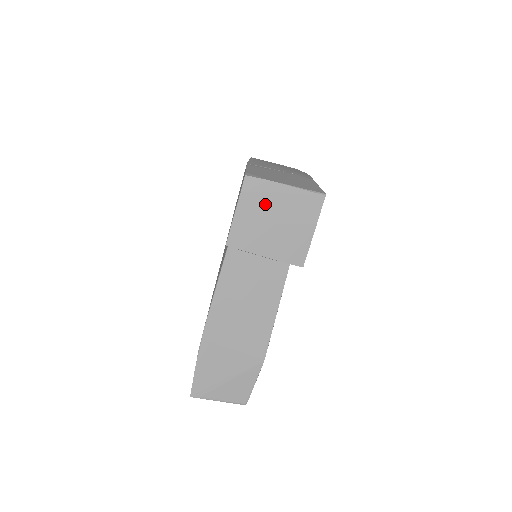
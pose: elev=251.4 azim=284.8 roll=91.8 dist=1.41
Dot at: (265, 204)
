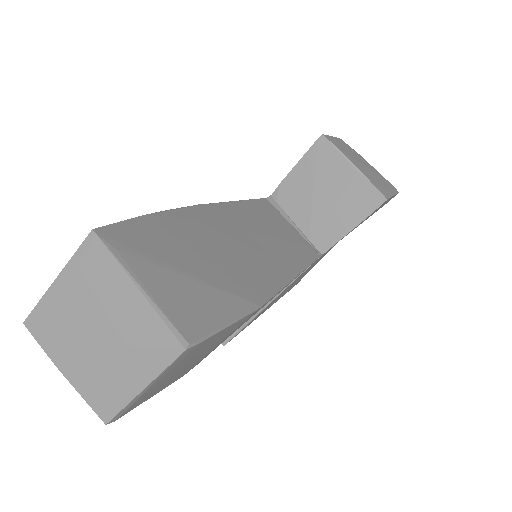
Dot at: (356, 155)
